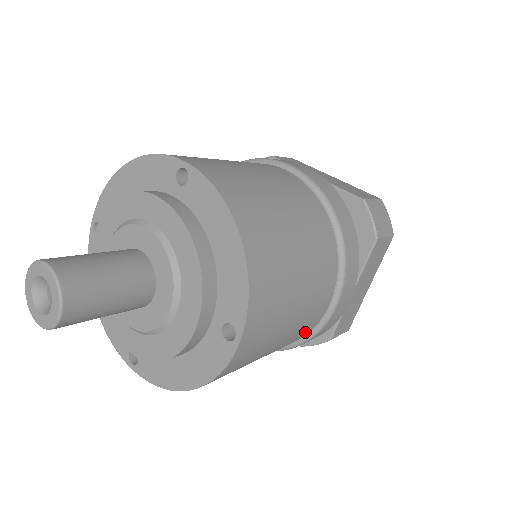
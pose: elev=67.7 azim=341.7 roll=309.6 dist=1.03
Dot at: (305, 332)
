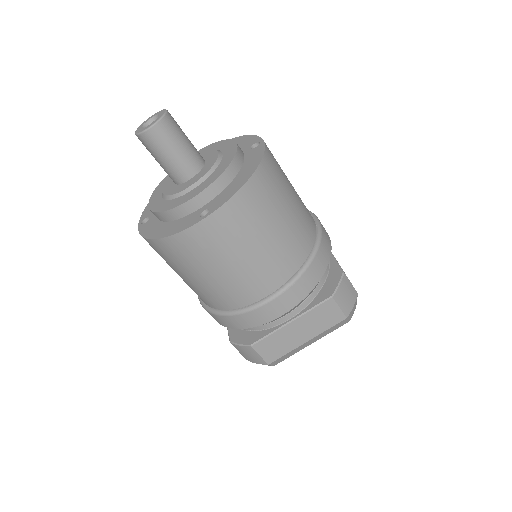
Dot at: (241, 298)
